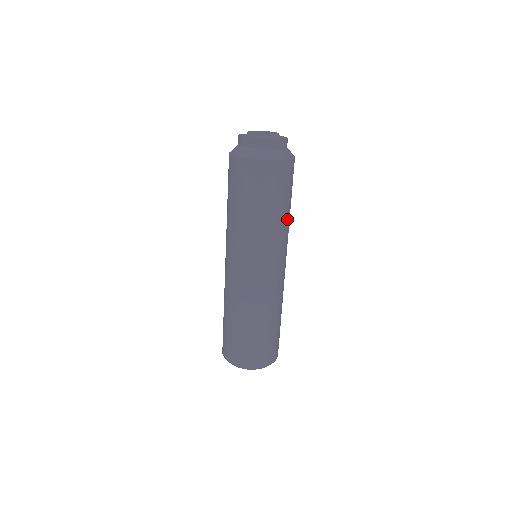
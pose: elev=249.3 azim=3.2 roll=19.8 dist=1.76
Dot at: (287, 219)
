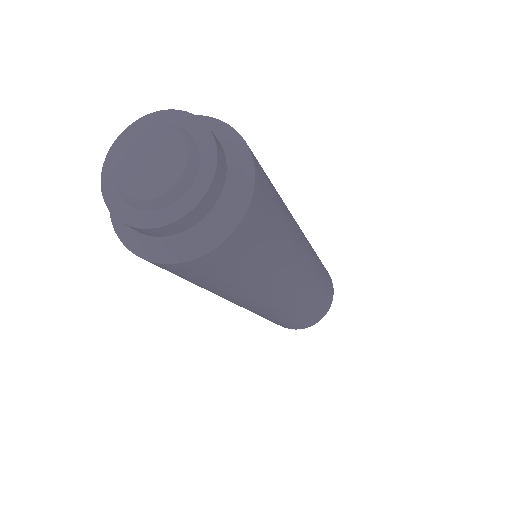
Dot at: (238, 291)
